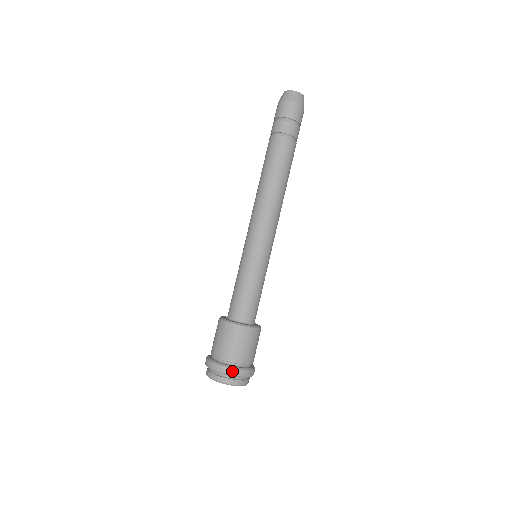
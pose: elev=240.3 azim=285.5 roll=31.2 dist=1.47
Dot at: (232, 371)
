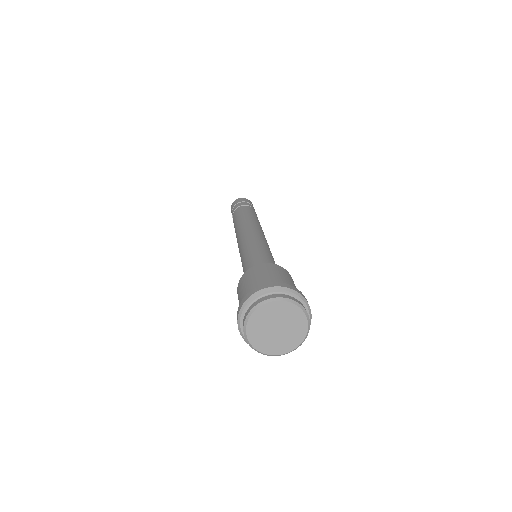
Dot at: (250, 294)
